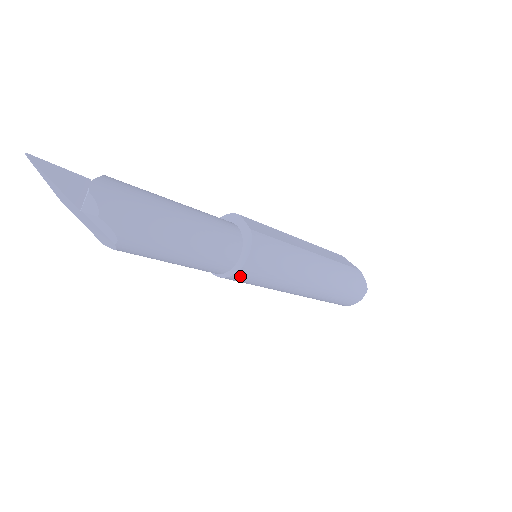
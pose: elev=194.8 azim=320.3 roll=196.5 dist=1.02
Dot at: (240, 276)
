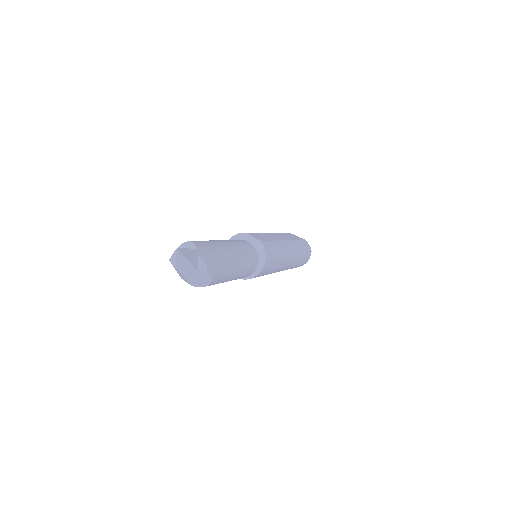
Dot at: (260, 274)
